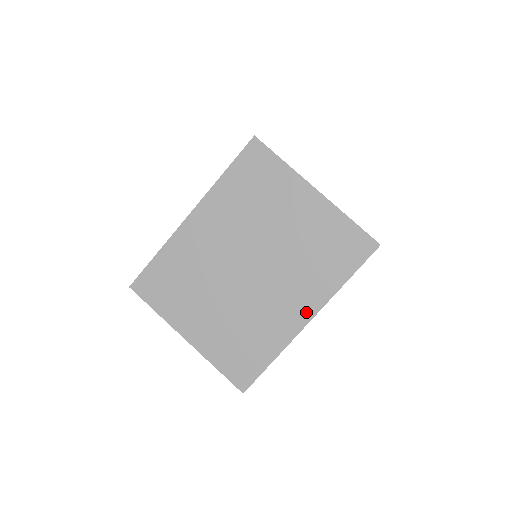
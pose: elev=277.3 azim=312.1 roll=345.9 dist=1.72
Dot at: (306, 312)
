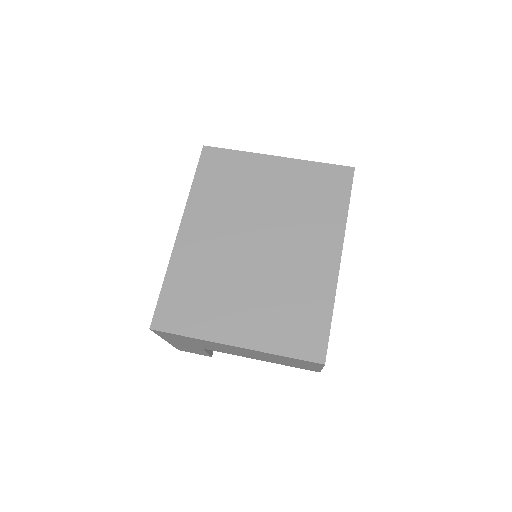
Dot at: (332, 252)
